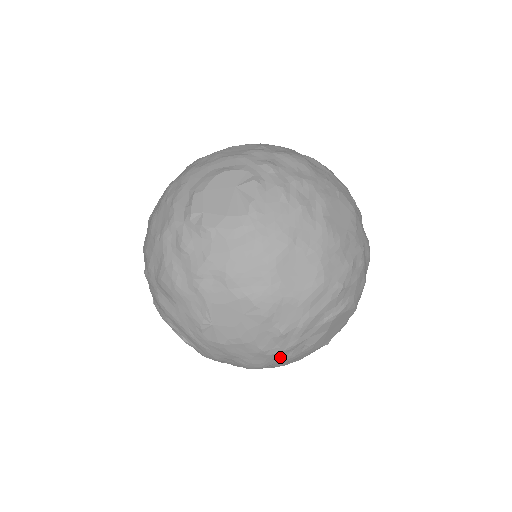
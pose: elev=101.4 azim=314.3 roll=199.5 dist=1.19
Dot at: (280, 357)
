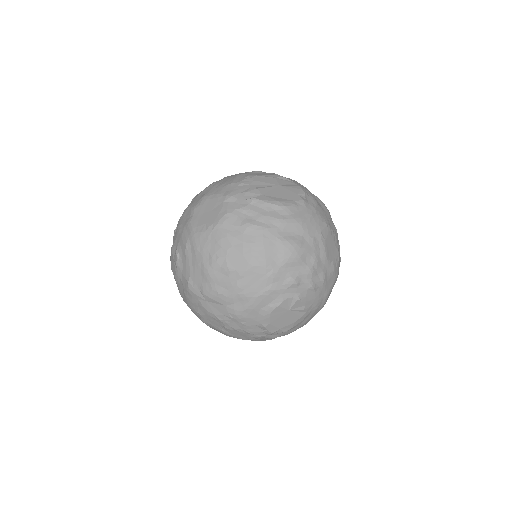
Dot at: occluded
